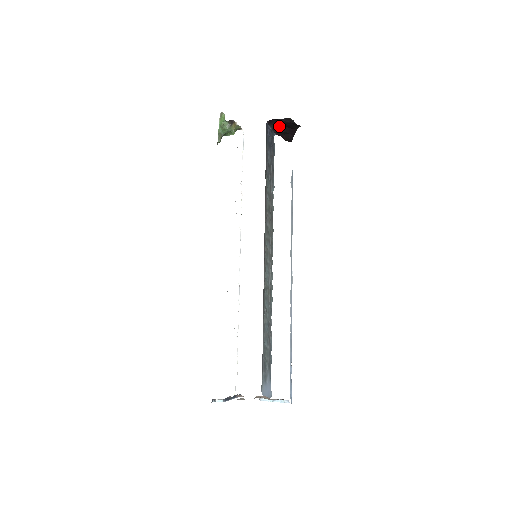
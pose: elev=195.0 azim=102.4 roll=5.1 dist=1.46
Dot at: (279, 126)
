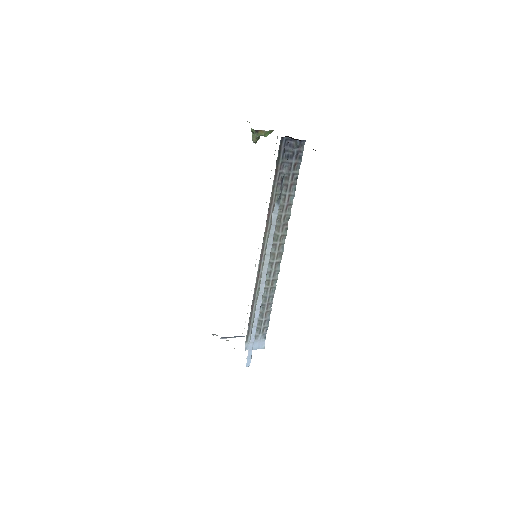
Dot at: occluded
